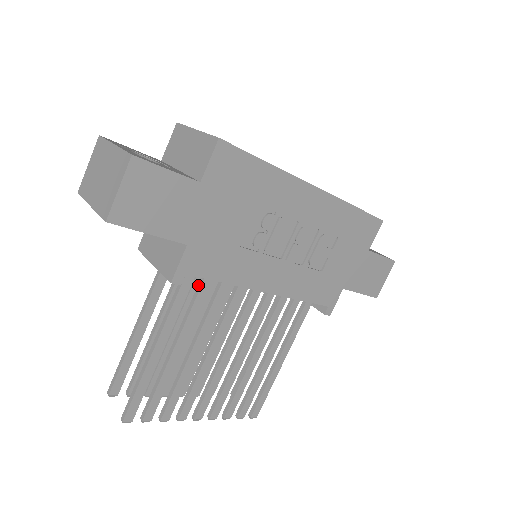
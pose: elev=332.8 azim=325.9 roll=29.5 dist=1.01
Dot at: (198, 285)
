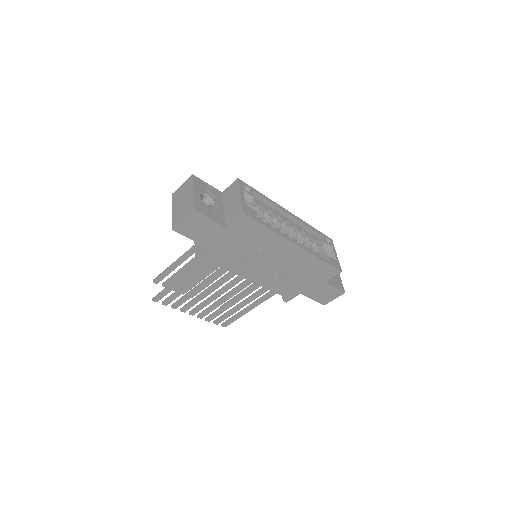
Dot at: occluded
